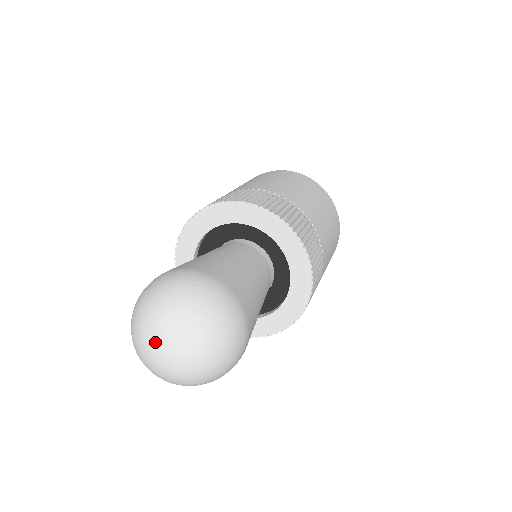
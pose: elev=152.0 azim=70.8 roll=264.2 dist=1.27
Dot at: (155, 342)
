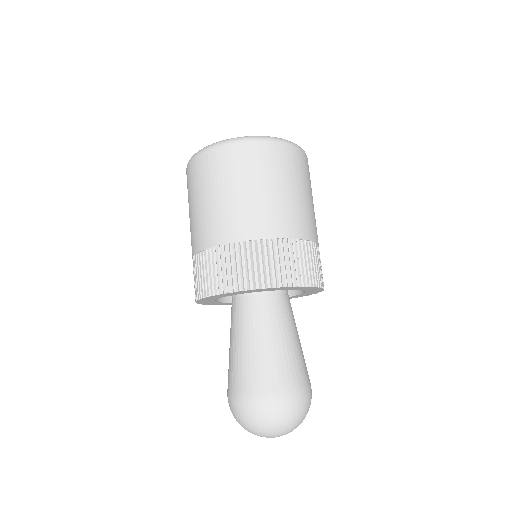
Dot at: occluded
